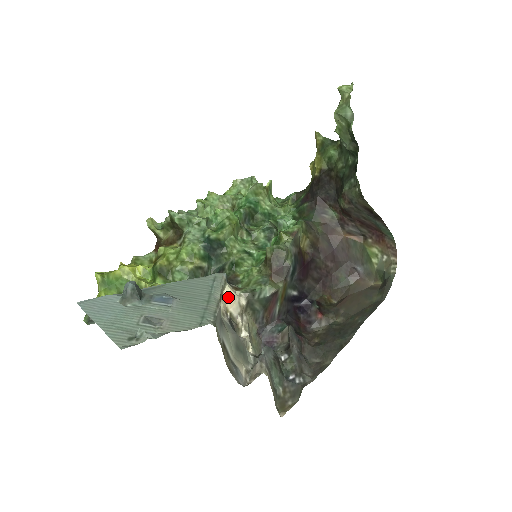
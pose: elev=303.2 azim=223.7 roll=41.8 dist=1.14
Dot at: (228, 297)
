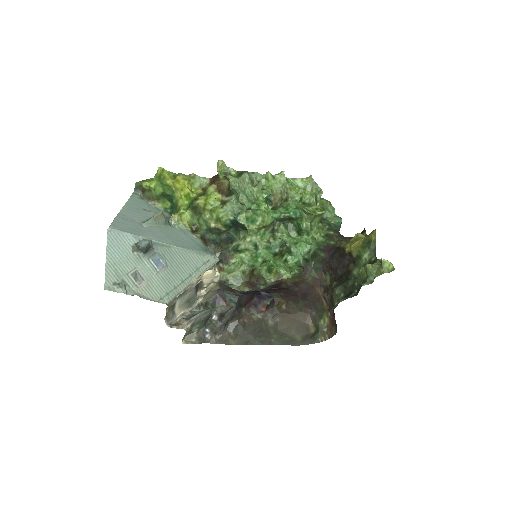
Dot at: (207, 275)
